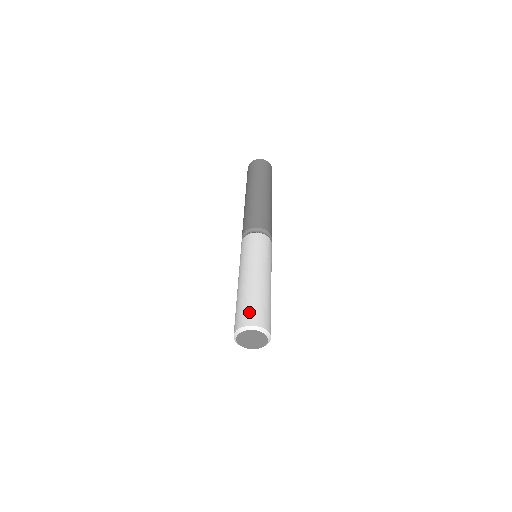
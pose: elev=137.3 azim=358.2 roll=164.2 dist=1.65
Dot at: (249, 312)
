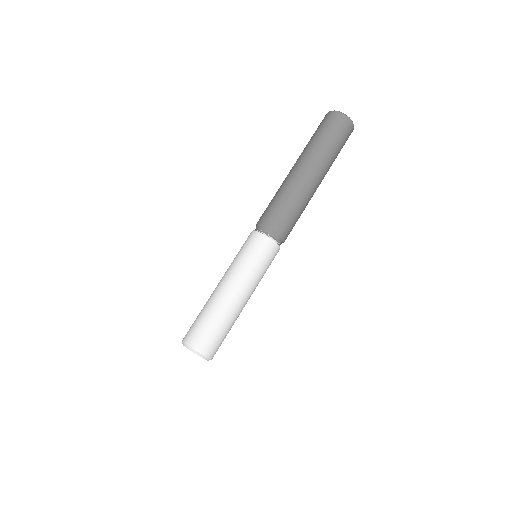
Dot at: (193, 328)
